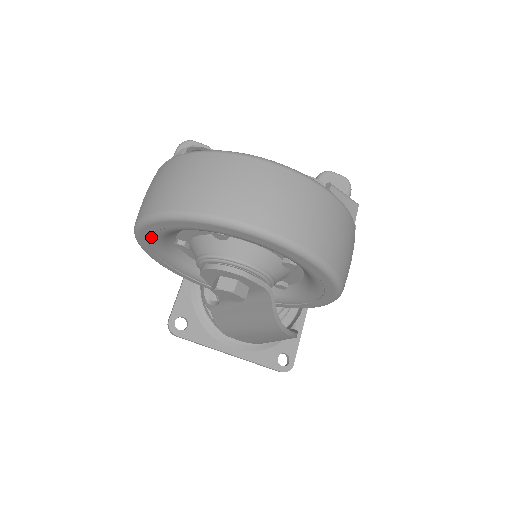
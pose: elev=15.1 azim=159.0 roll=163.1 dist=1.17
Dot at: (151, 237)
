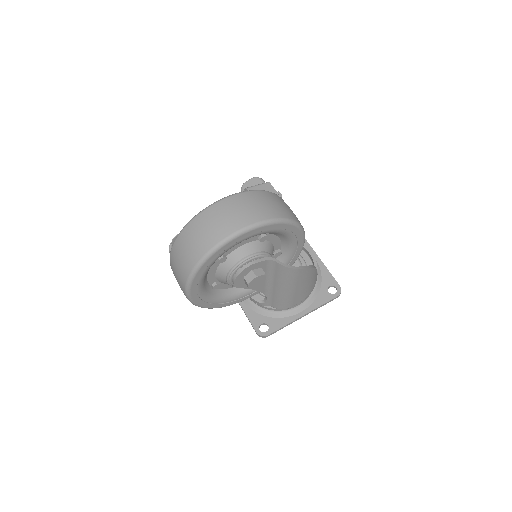
Dot at: (199, 295)
